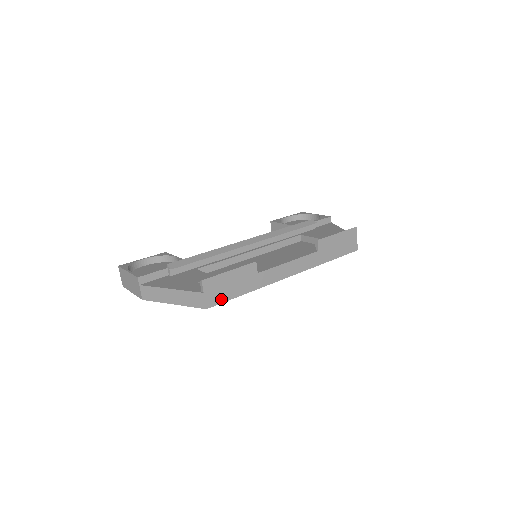
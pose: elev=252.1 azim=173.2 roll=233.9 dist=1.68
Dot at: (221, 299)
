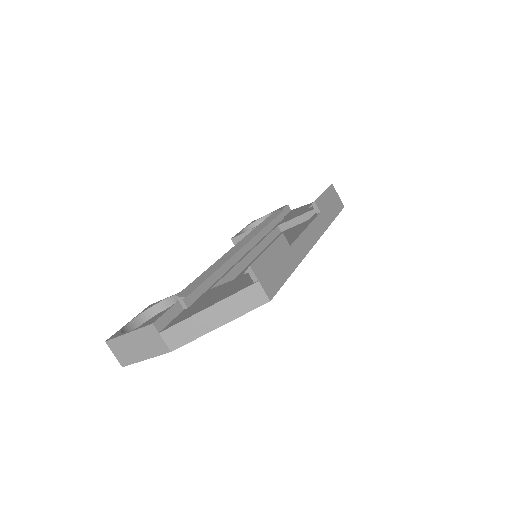
Dot at: (276, 285)
